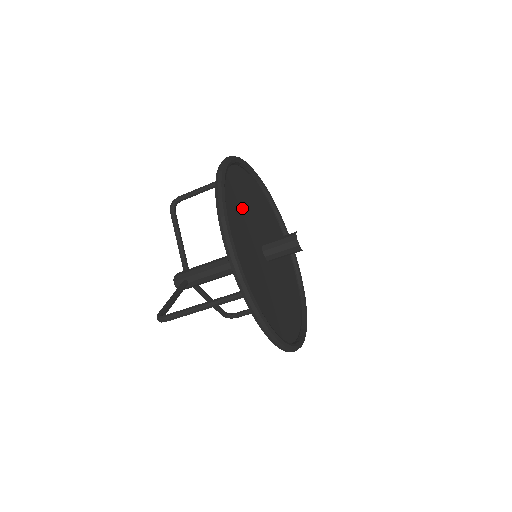
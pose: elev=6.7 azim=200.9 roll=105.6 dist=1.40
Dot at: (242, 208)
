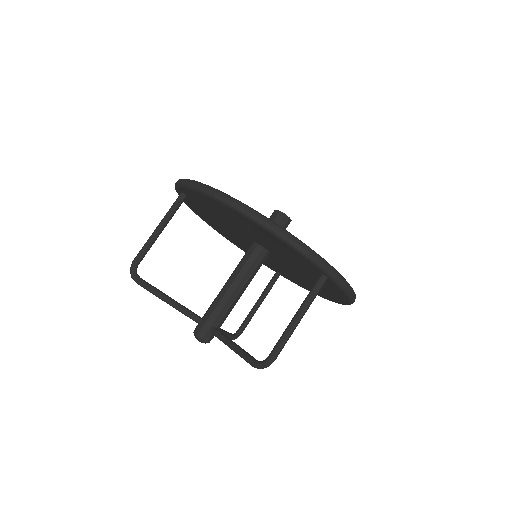
Dot at: occluded
